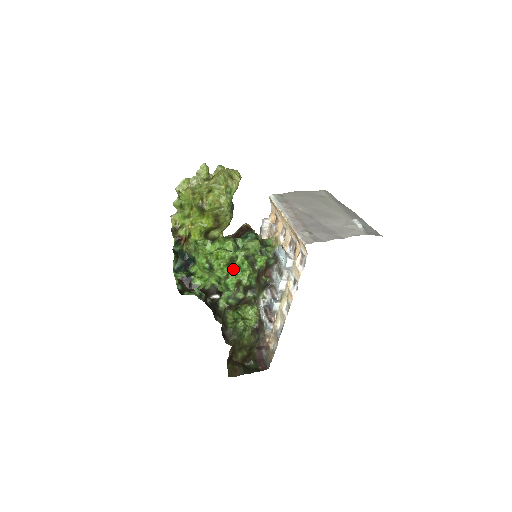
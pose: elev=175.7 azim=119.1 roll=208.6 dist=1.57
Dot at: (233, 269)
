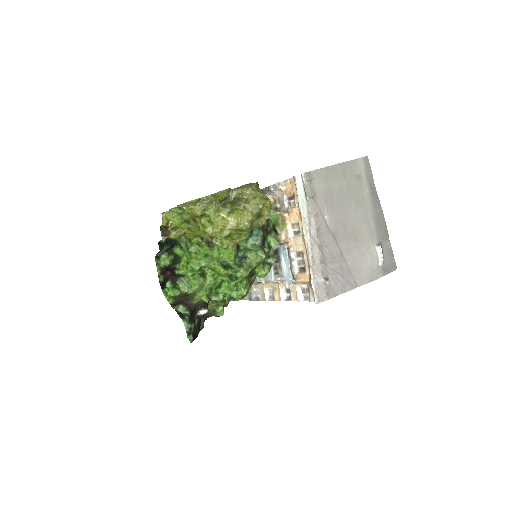
Dot at: (228, 283)
